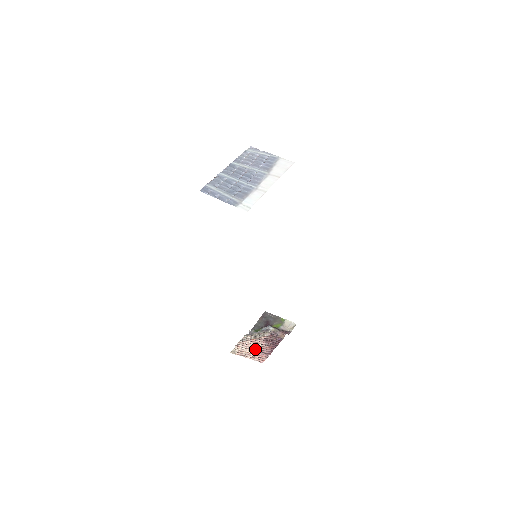
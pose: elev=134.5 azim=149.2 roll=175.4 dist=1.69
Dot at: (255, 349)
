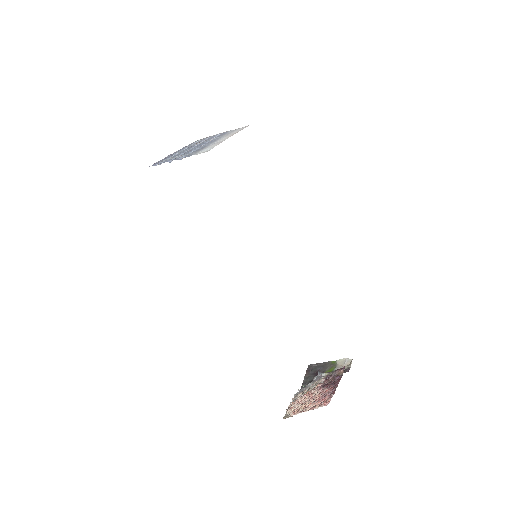
Dot at: (313, 399)
